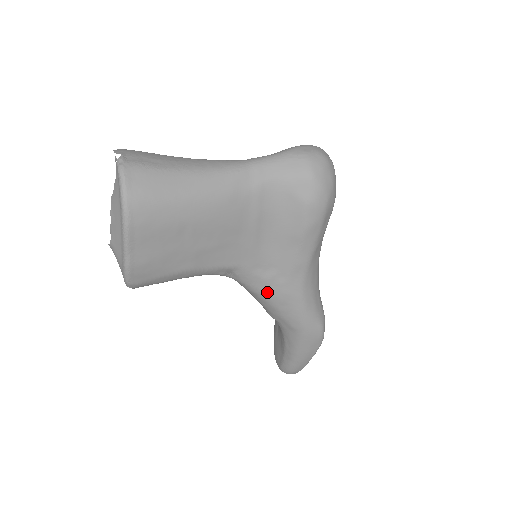
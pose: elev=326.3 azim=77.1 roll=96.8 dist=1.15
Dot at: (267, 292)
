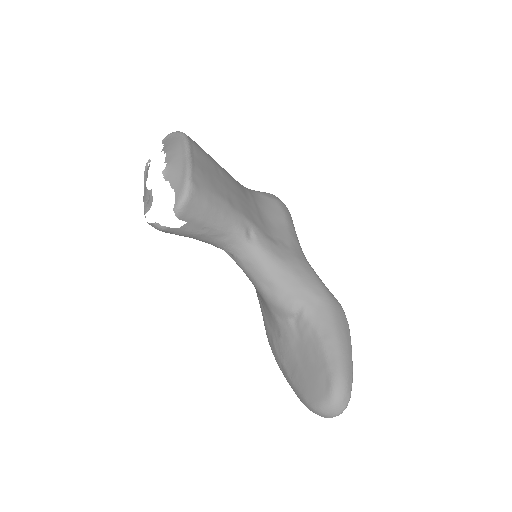
Dot at: (282, 257)
